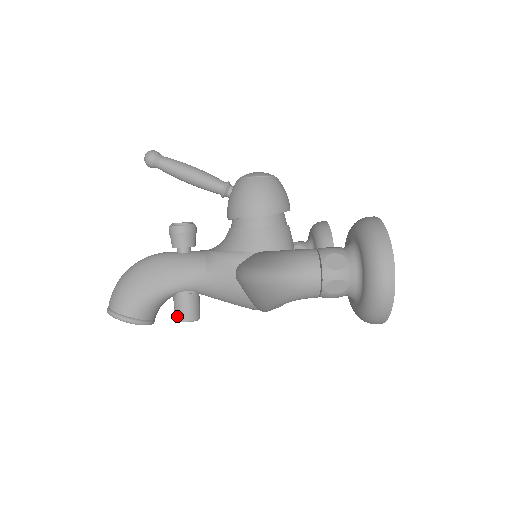
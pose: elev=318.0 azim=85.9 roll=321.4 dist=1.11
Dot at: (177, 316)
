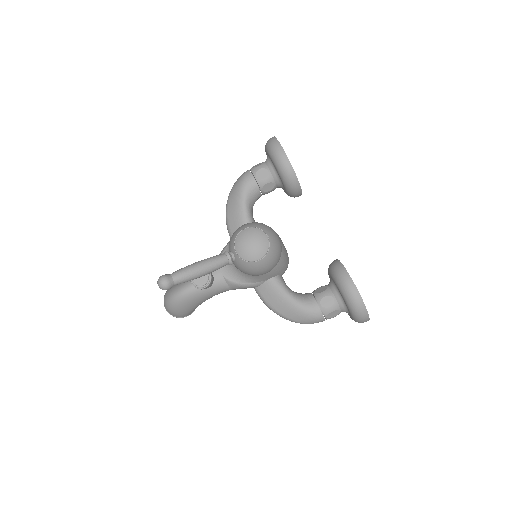
Dot at: occluded
